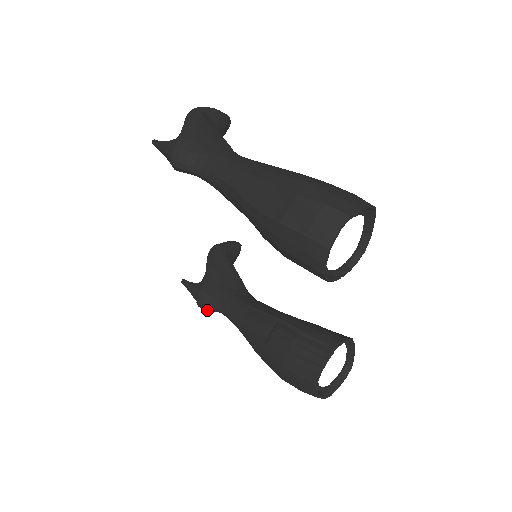
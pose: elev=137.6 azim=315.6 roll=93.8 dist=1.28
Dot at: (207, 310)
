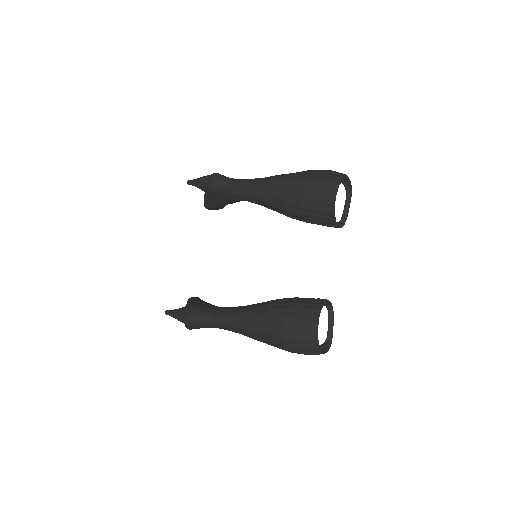
Dot at: (195, 322)
